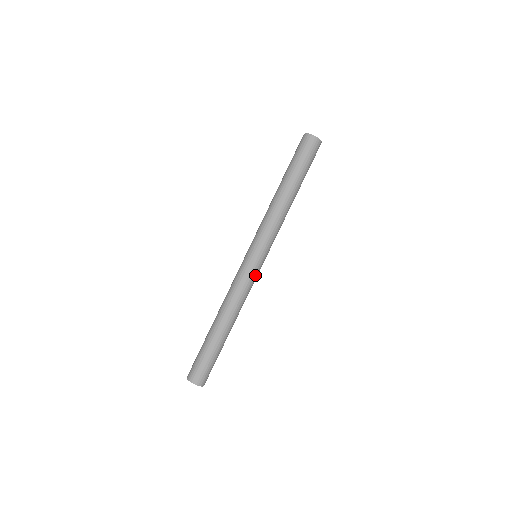
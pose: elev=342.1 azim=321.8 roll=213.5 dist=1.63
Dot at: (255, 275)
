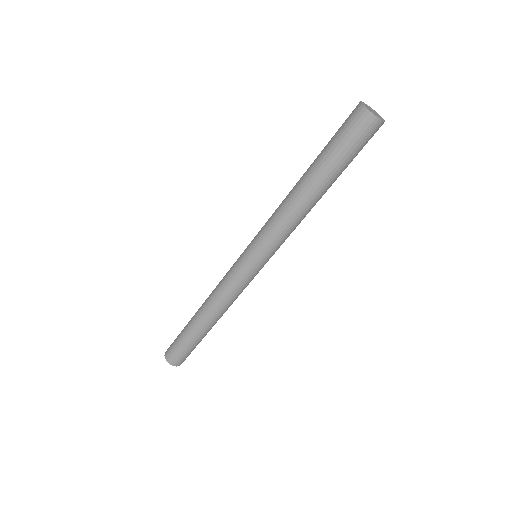
Dot at: (250, 280)
